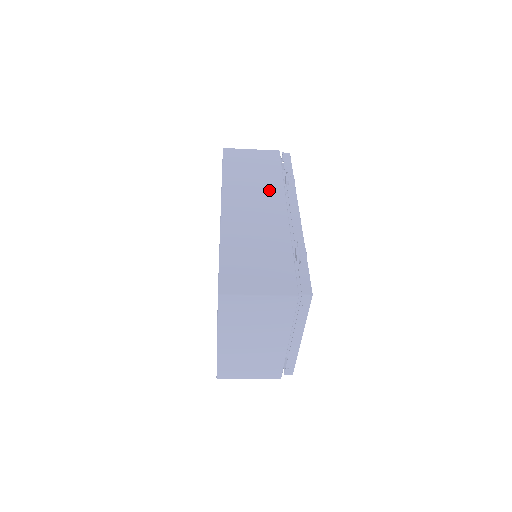
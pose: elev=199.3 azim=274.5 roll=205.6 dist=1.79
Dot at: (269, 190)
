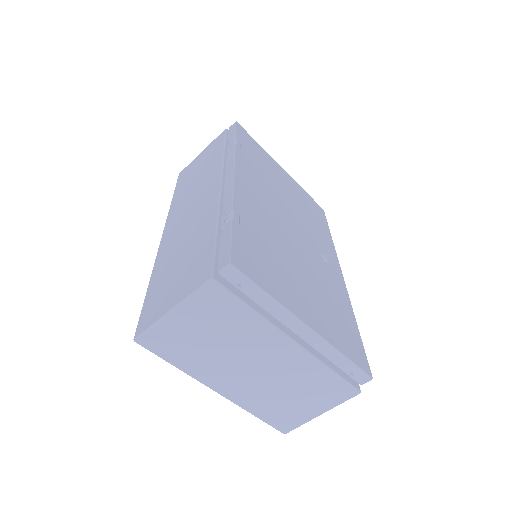
Dot at: (207, 177)
